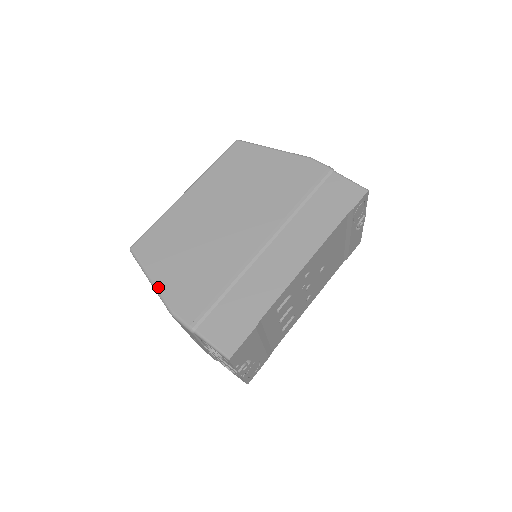
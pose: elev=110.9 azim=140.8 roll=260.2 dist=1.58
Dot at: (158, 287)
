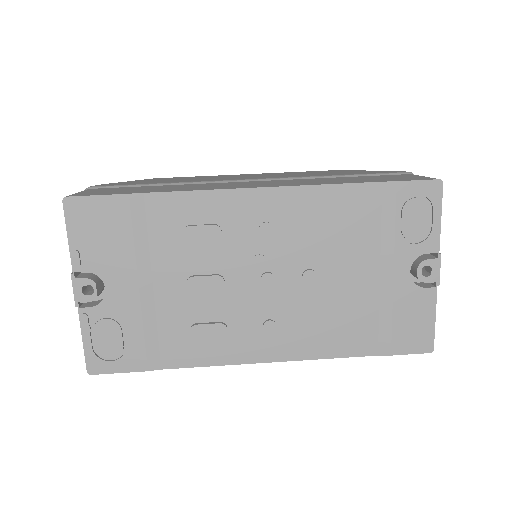
Dot at: occluded
